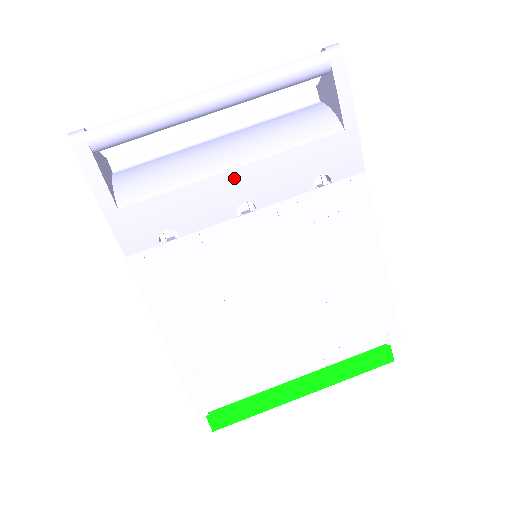
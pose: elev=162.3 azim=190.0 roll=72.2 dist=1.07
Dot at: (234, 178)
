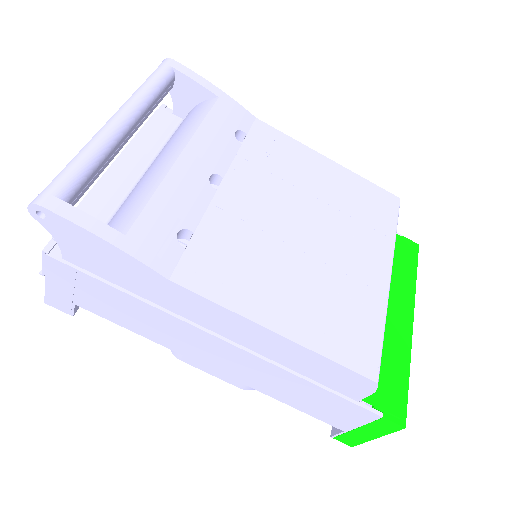
Dot at: (187, 161)
